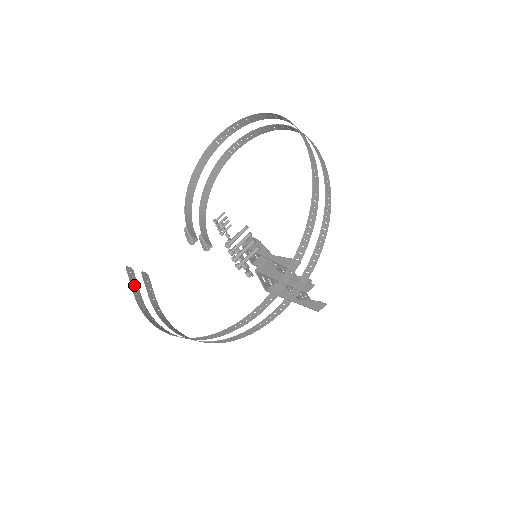
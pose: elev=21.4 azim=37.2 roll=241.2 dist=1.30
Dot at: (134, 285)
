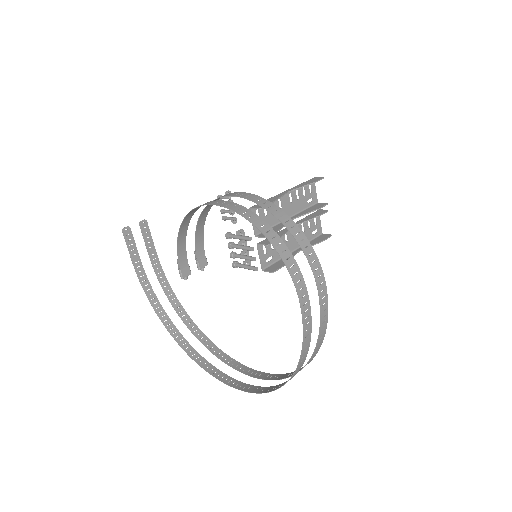
Dot at: (133, 251)
